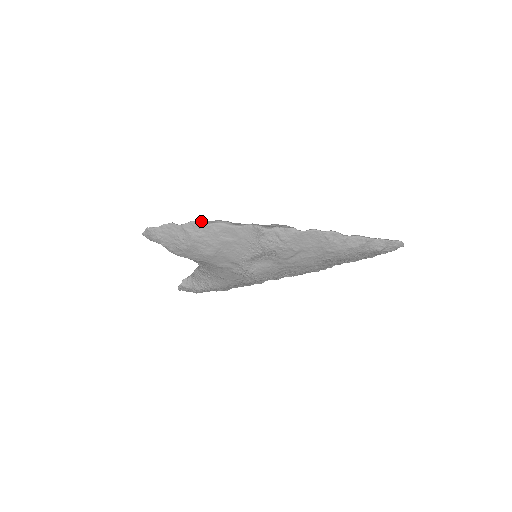
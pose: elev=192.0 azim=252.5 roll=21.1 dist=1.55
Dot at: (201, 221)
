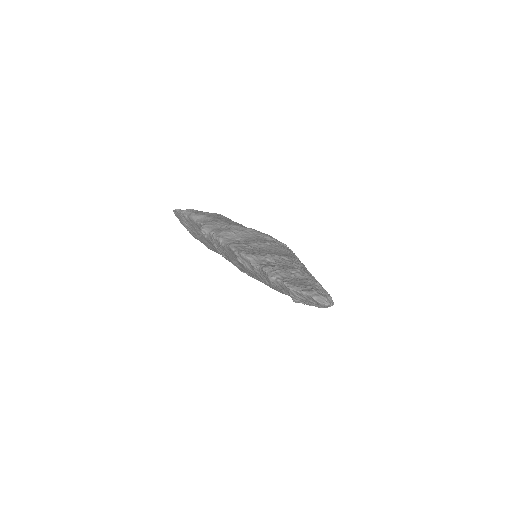
Dot at: (184, 211)
